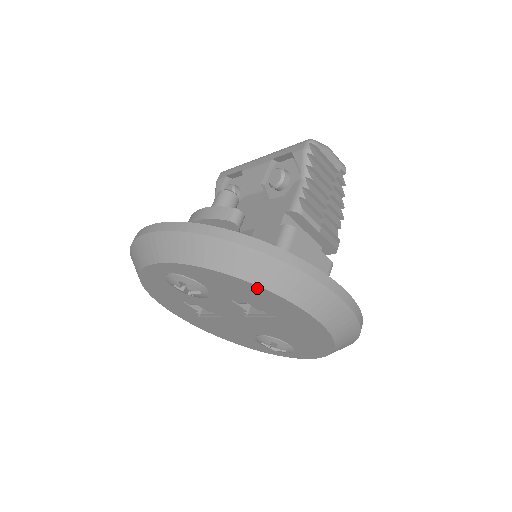
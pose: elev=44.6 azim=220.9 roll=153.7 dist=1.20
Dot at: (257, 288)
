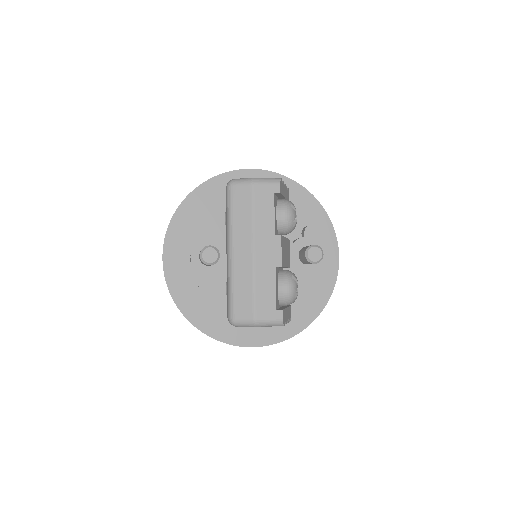
Dot at: occluded
